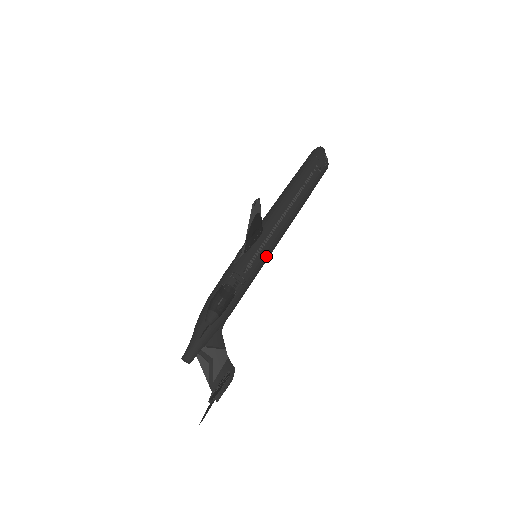
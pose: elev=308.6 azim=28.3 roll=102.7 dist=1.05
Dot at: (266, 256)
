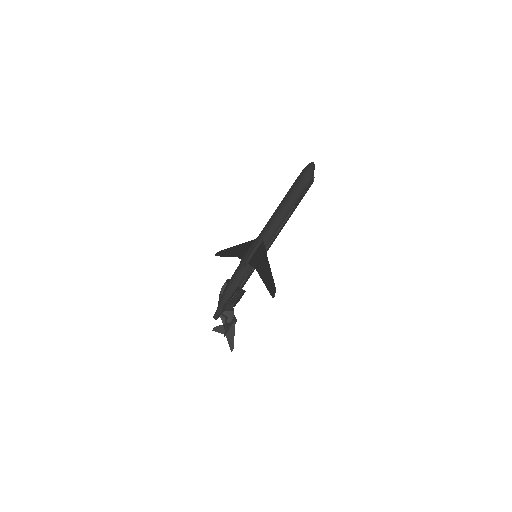
Dot at: occluded
